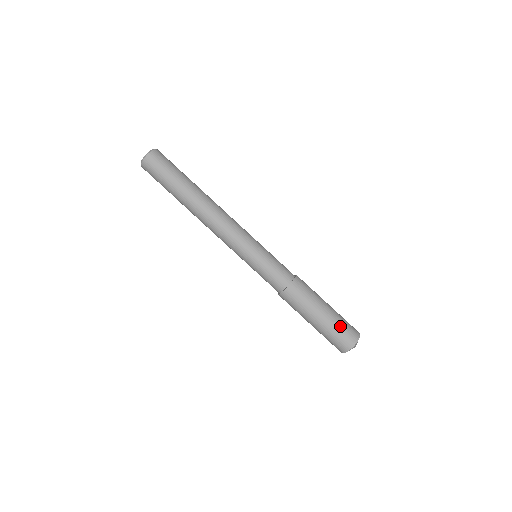
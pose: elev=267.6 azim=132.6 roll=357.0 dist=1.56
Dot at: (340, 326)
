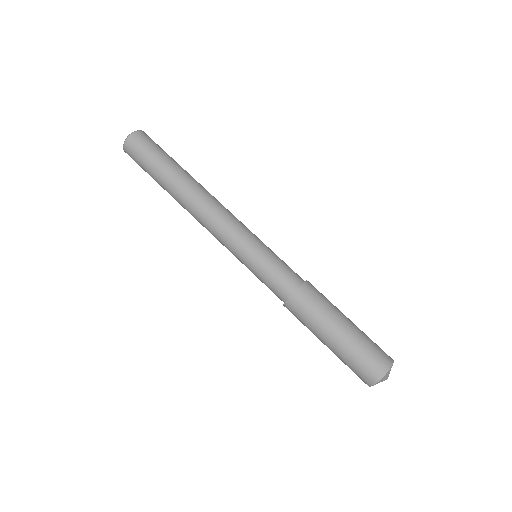
Dot at: (366, 345)
